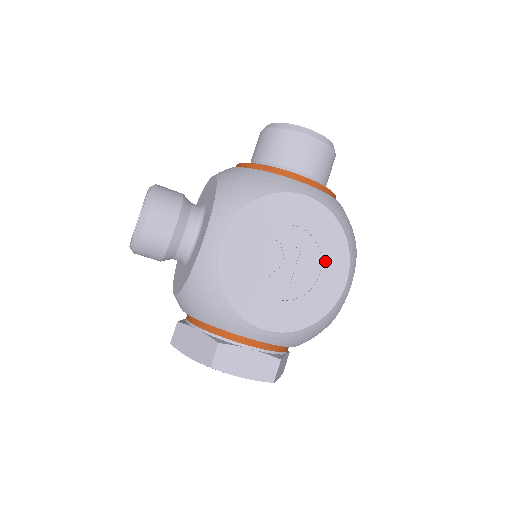
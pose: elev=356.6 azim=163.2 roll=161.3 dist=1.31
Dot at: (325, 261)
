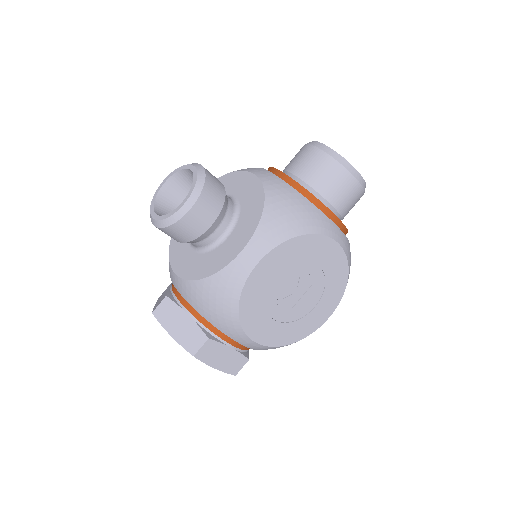
Dot at: (324, 298)
